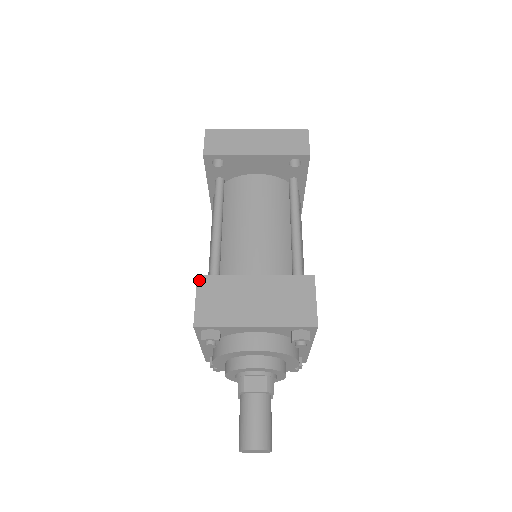
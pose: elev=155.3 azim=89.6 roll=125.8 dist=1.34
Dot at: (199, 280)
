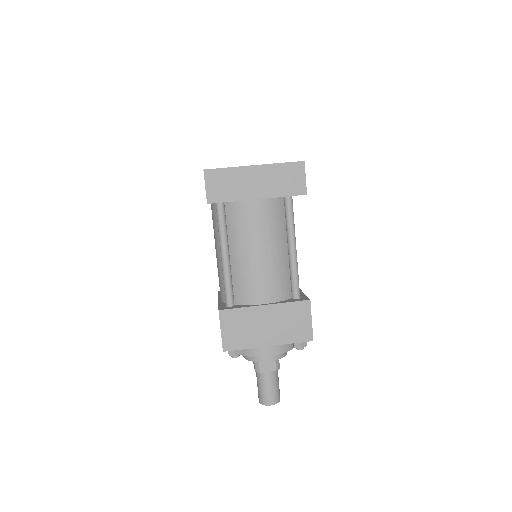
Dot at: (221, 315)
